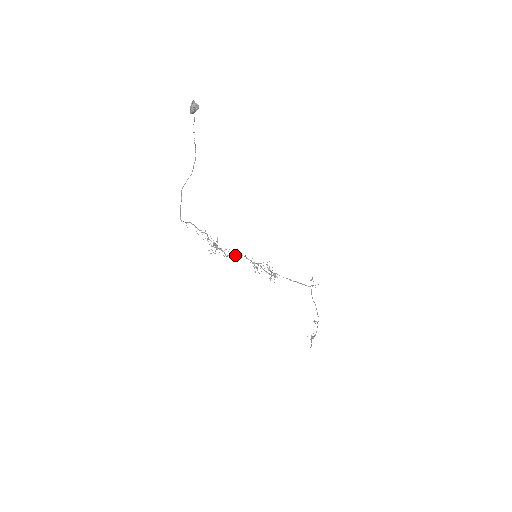
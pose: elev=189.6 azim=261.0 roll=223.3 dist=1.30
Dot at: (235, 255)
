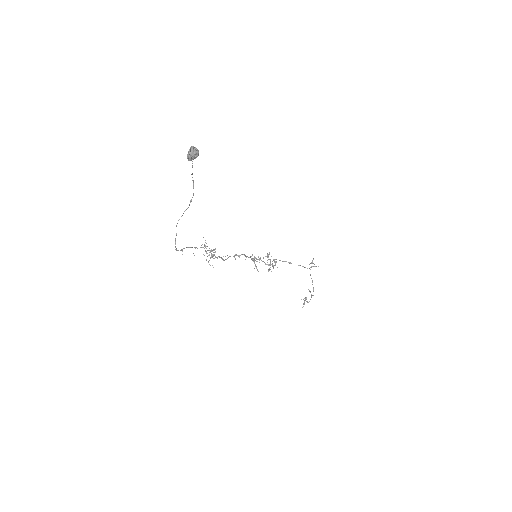
Dot at: (234, 256)
